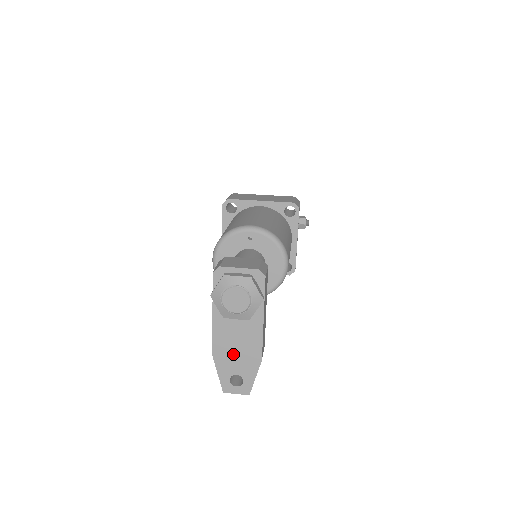
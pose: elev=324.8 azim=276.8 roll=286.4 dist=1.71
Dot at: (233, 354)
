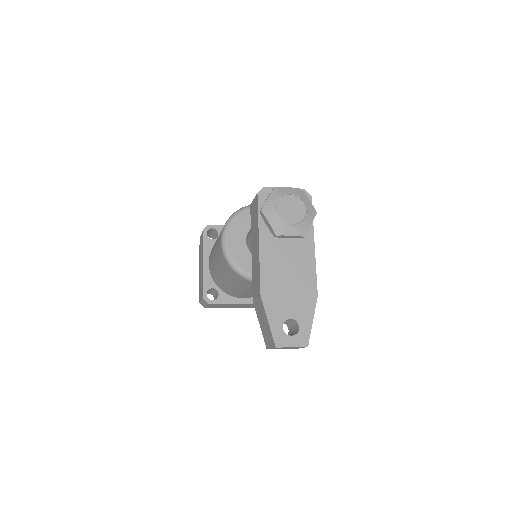
Dot at: (285, 290)
